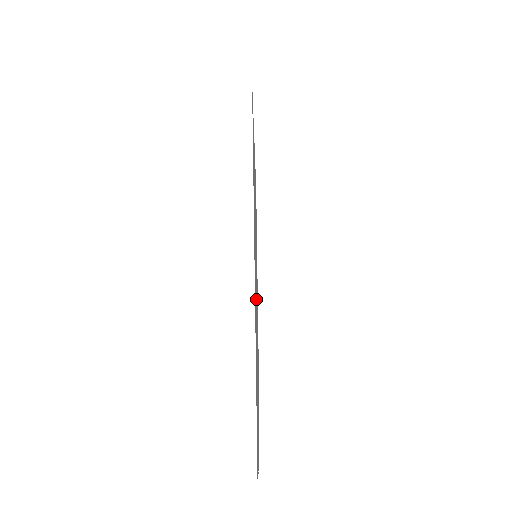
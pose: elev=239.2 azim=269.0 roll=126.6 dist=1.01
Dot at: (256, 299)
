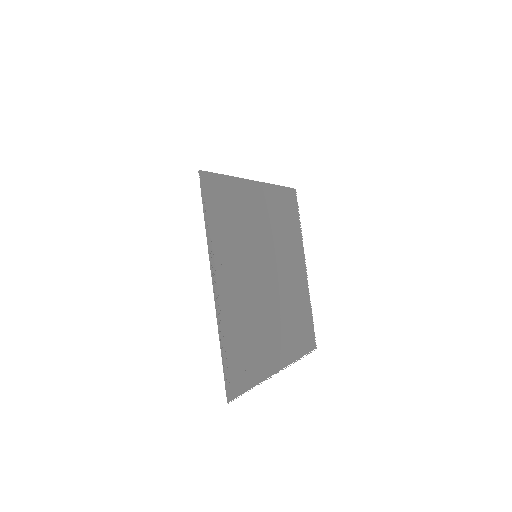
Dot at: (253, 285)
